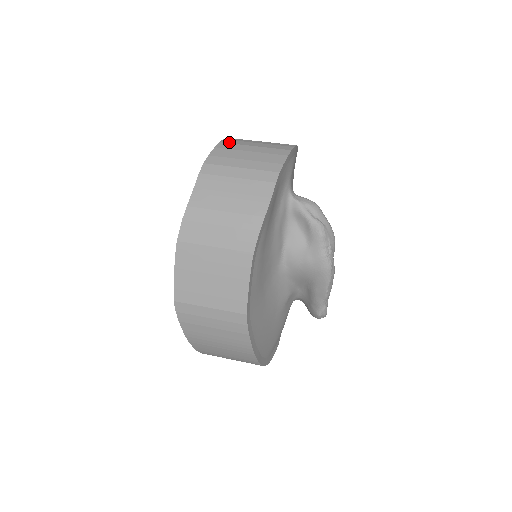
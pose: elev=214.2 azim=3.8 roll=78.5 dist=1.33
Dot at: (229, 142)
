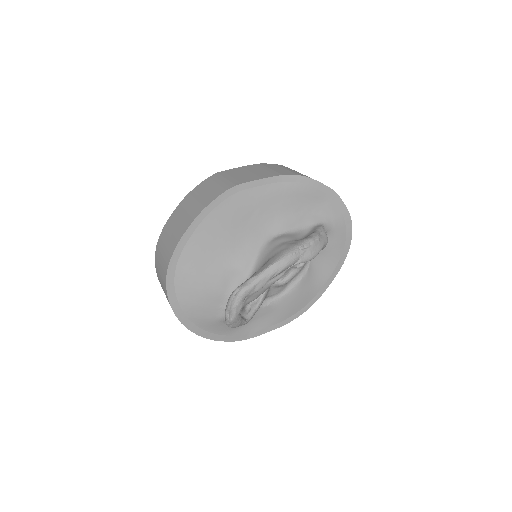
Dot at: occluded
